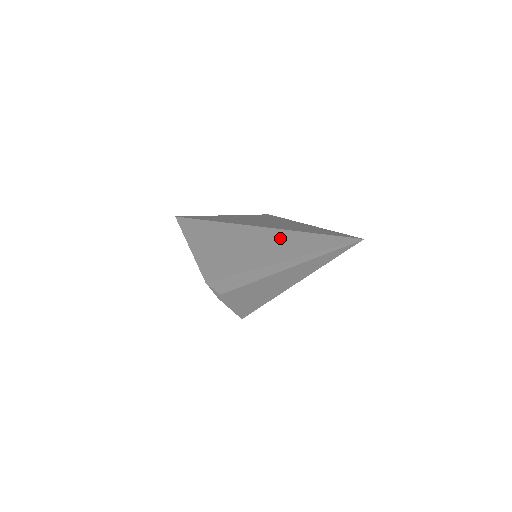
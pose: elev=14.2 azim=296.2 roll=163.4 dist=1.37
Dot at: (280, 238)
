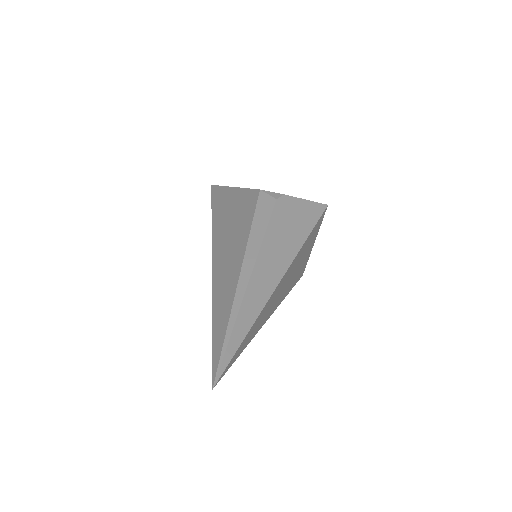
Dot at: occluded
